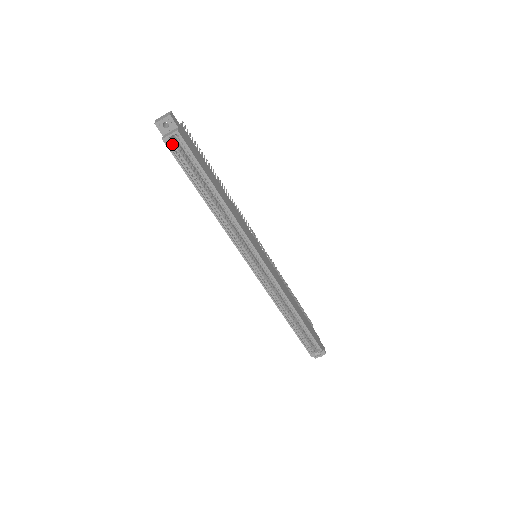
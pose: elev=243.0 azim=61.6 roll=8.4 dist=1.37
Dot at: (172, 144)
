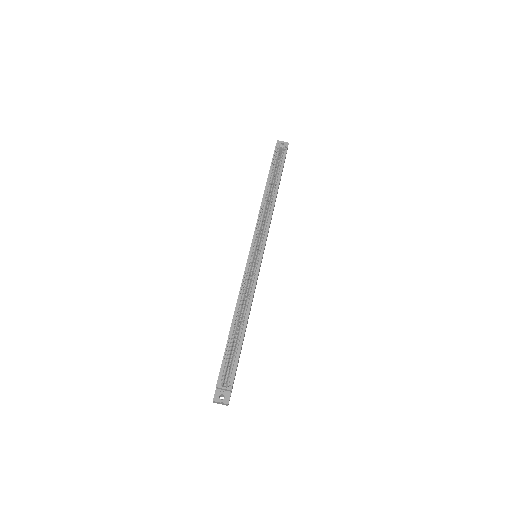
Dot at: (278, 150)
